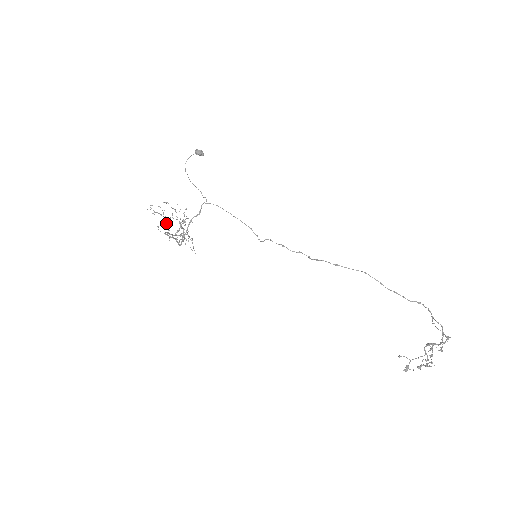
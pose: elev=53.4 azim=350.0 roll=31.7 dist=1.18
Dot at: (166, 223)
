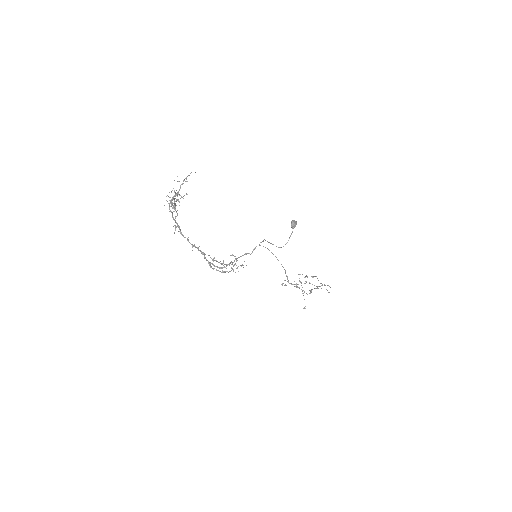
Dot at: (175, 210)
